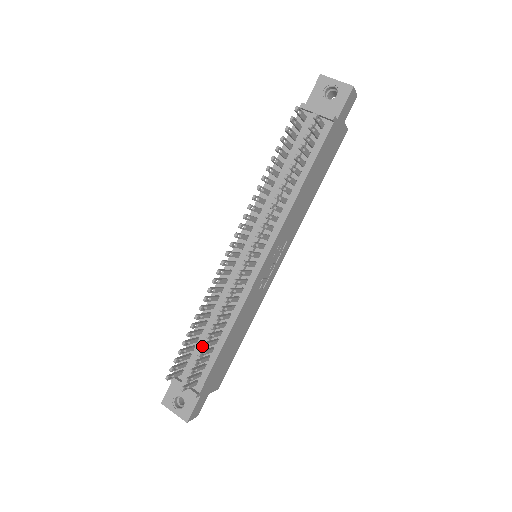
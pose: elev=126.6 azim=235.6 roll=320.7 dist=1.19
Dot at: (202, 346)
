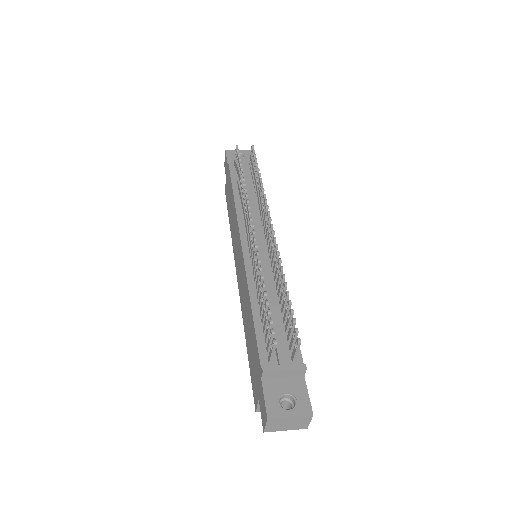
Dot at: (287, 293)
